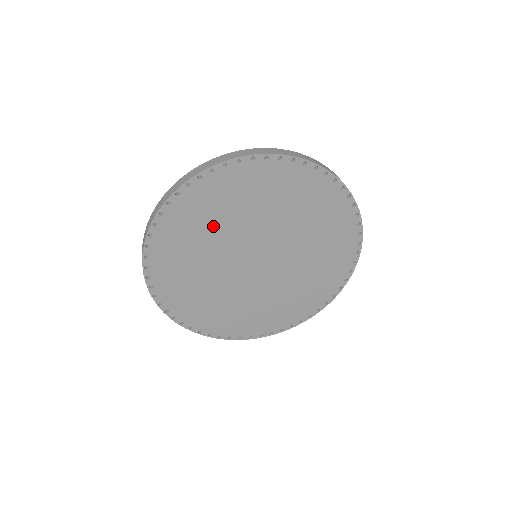
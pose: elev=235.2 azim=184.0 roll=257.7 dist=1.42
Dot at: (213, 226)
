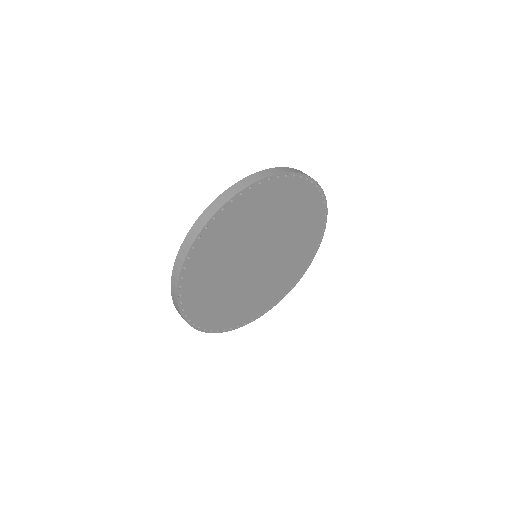
Dot at: (217, 271)
